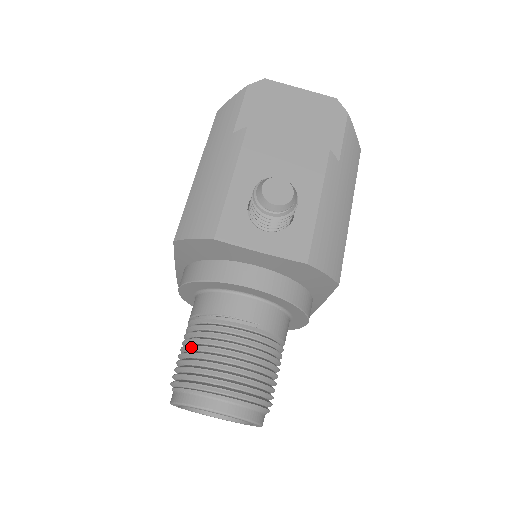
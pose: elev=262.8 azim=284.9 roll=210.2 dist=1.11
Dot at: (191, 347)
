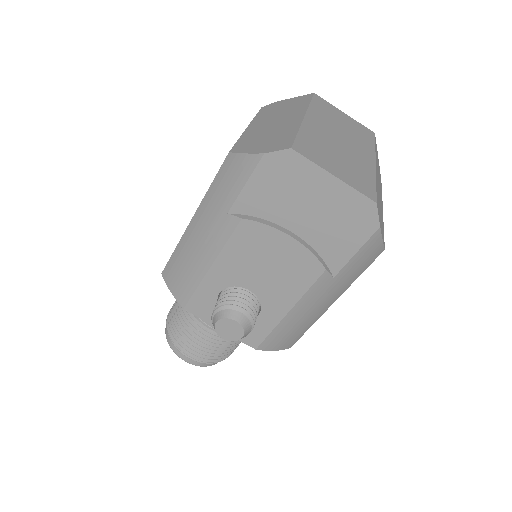
Dot at: (178, 316)
